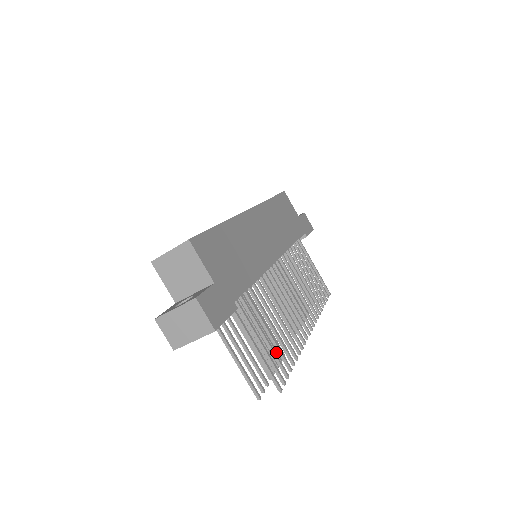
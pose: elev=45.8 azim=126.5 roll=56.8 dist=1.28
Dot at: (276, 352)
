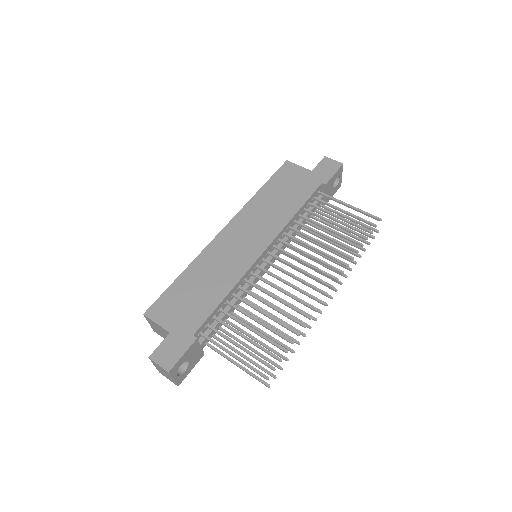
Dot at: occluded
